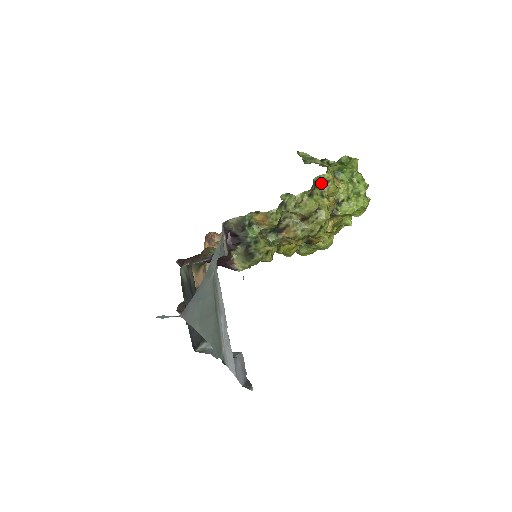
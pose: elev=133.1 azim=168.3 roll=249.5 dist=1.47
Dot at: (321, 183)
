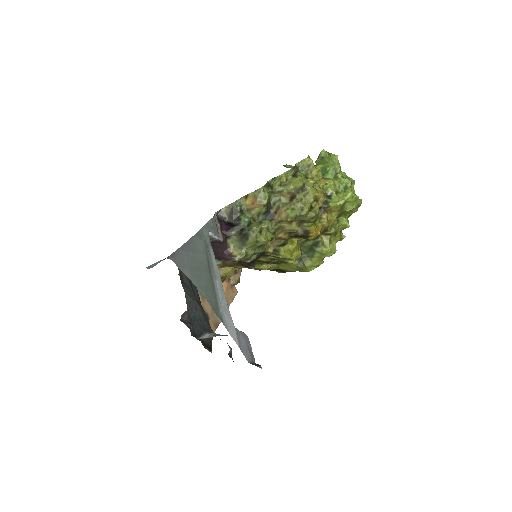
Dot at: (303, 169)
